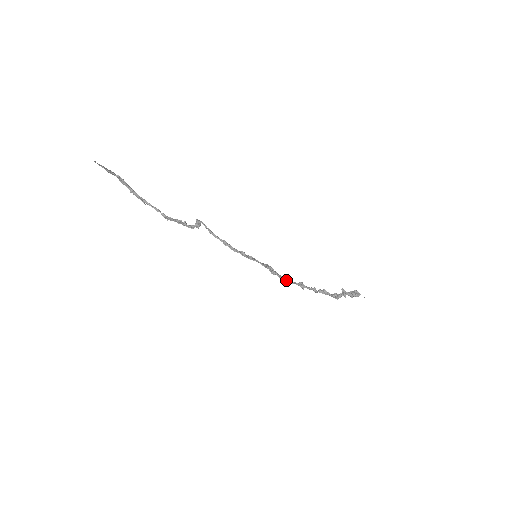
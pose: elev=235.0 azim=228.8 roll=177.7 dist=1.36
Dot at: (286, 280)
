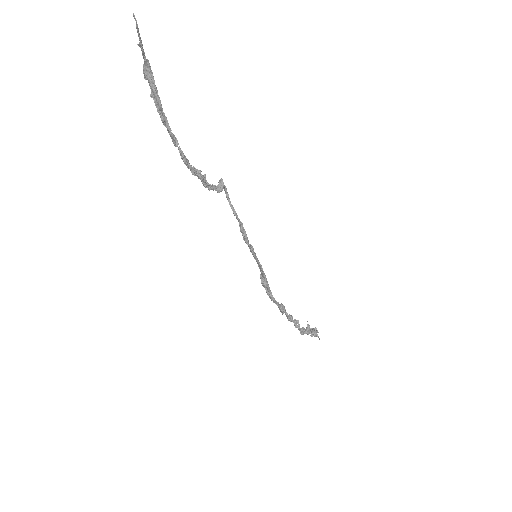
Dot at: (274, 298)
